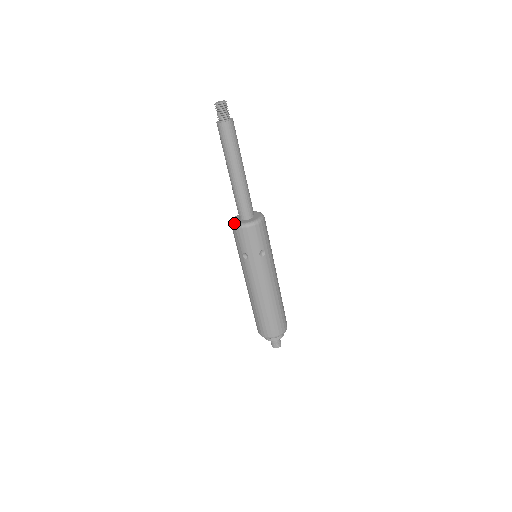
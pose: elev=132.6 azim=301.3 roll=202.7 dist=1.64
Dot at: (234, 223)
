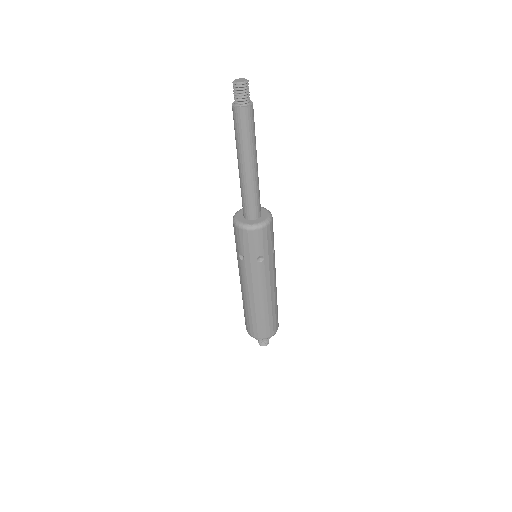
Dot at: (249, 226)
